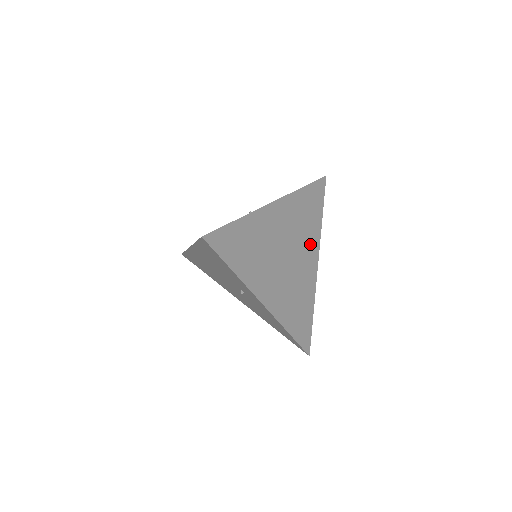
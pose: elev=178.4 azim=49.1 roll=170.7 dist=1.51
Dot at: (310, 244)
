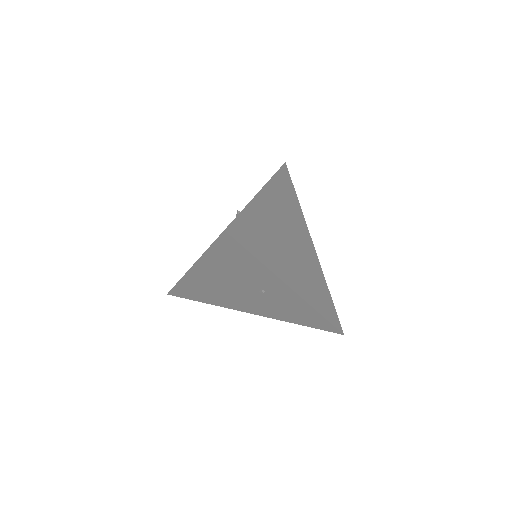
Dot at: (301, 227)
